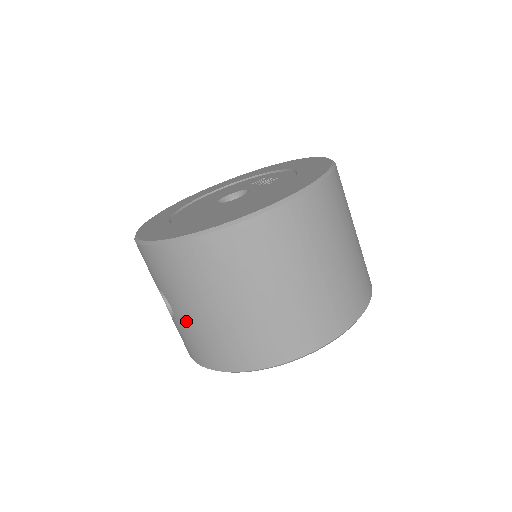
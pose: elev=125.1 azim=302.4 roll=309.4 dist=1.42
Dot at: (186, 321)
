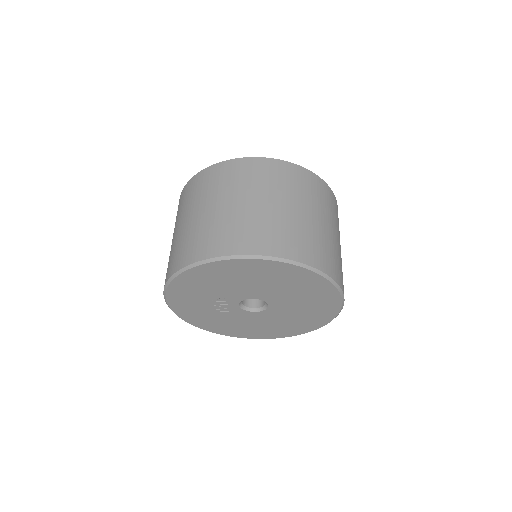
Dot at: occluded
